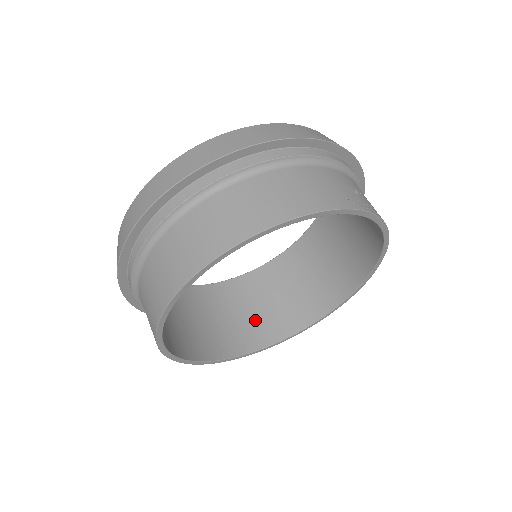
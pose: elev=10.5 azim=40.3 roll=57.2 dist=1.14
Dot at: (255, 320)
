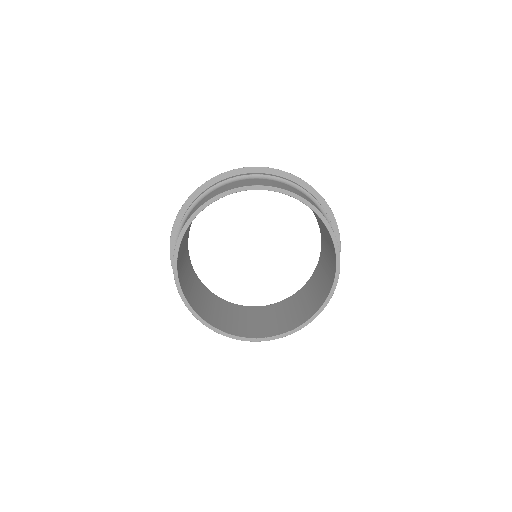
Dot at: (196, 297)
